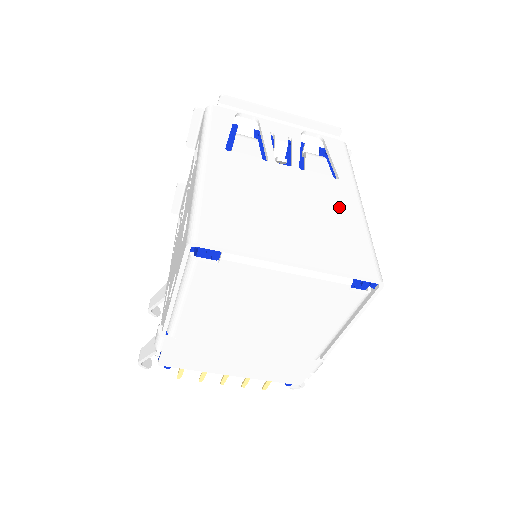
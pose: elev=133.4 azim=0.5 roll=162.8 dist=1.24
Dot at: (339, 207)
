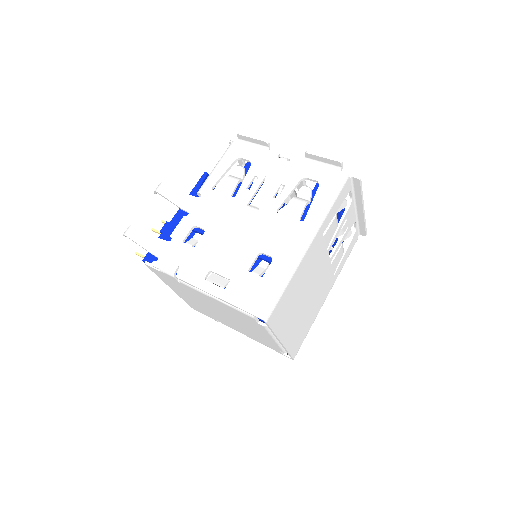
Dot at: (319, 301)
